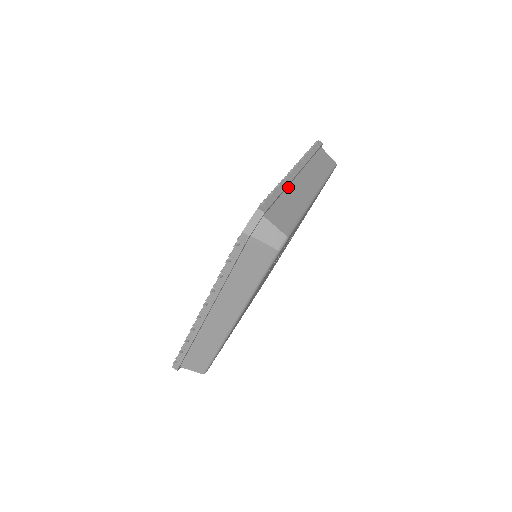
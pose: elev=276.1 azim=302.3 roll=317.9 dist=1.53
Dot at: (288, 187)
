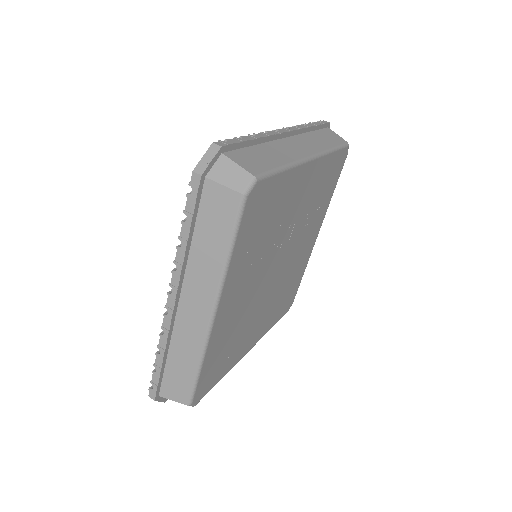
Dot at: (270, 142)
